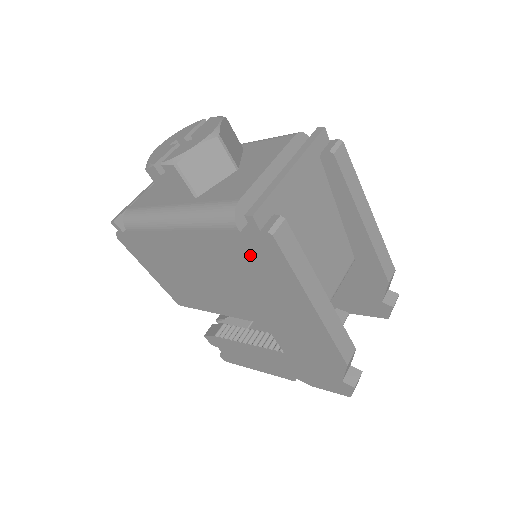
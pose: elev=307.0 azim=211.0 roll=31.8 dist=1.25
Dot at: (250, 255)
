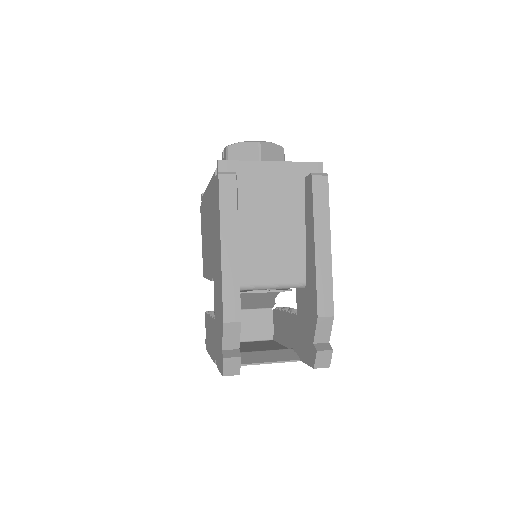
Dot at: (215, 200)
